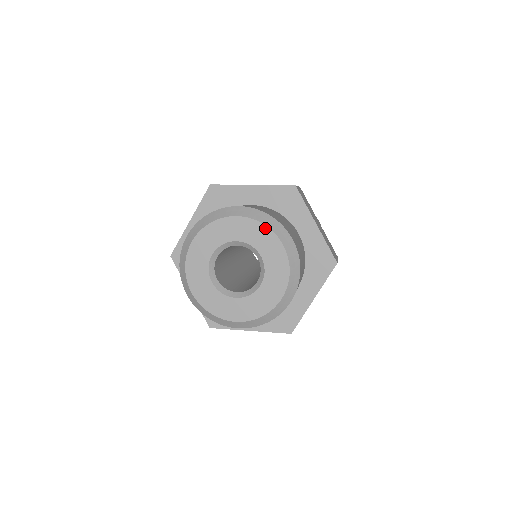
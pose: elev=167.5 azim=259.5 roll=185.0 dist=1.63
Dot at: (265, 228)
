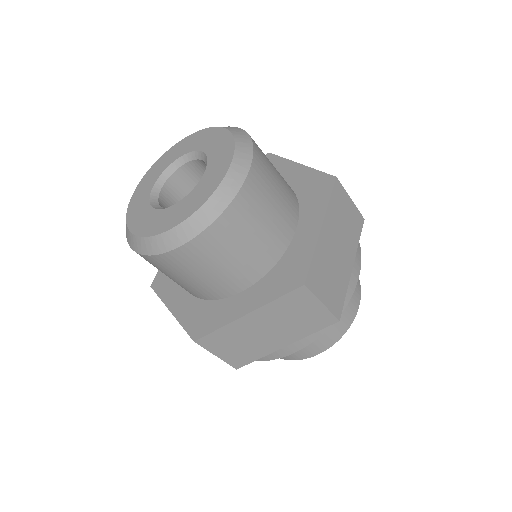
Dot at: (232, 145)
